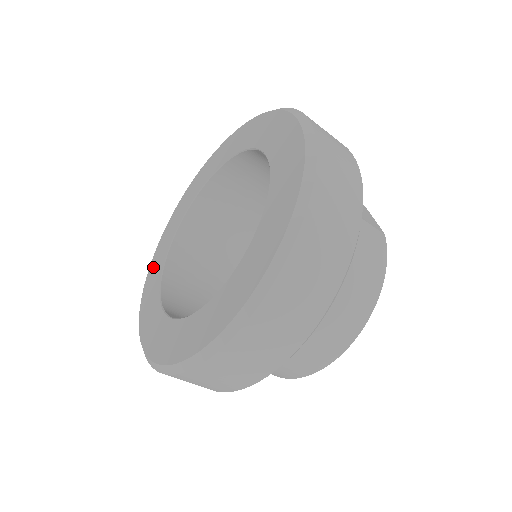
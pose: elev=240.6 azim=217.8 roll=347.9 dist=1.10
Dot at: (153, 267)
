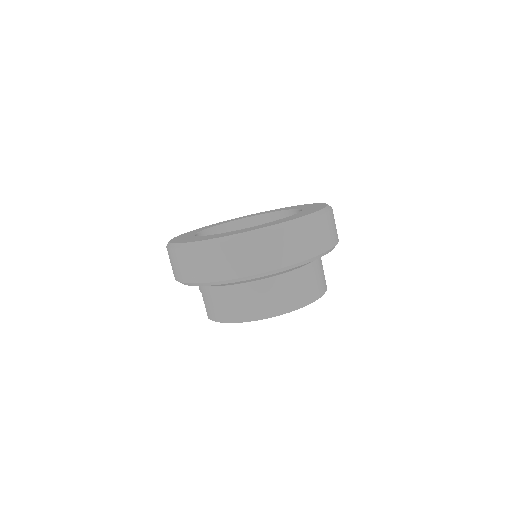
Dot at: occluded
